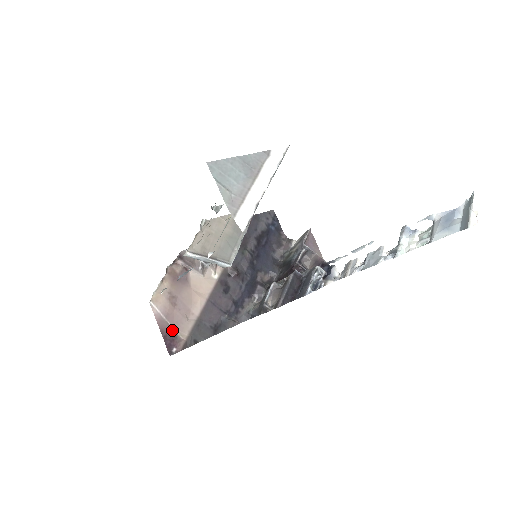
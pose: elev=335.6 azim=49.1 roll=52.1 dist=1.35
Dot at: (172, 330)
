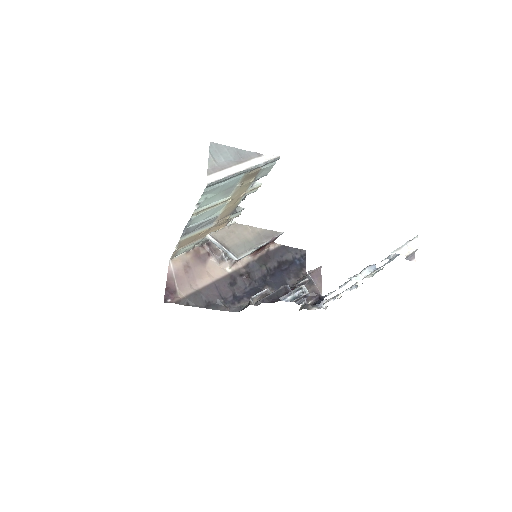
Dot at: (175, 287)
